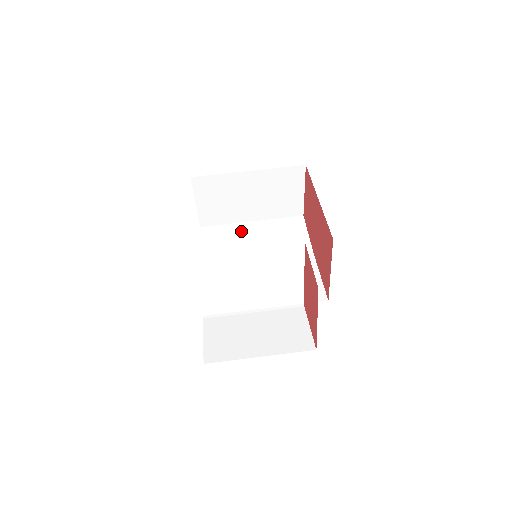
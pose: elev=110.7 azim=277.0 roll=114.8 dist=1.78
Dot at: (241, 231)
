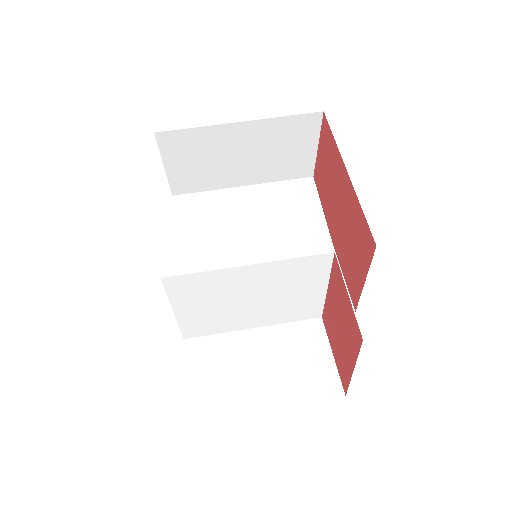
Dot at: (229, 202)
